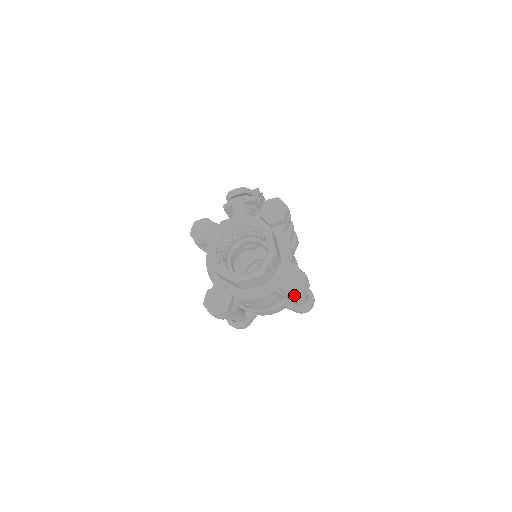
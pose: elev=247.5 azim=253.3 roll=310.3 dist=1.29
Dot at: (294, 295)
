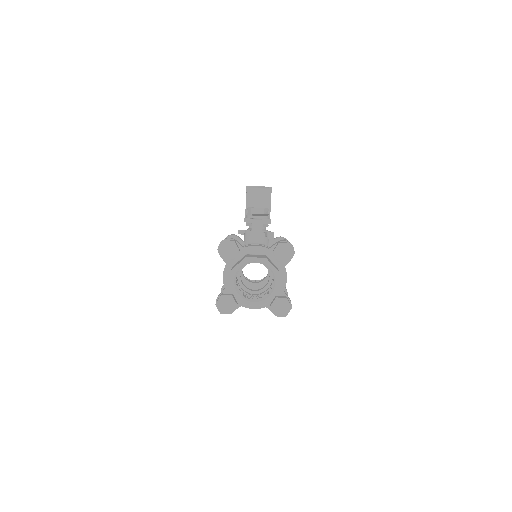
Dot at: (279, 315)
